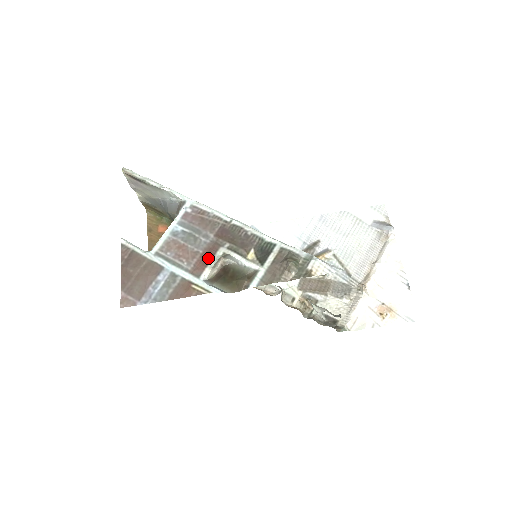
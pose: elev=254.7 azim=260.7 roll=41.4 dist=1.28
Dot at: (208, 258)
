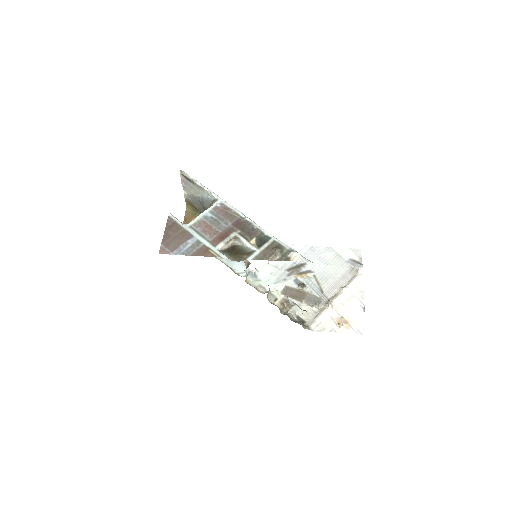
Dot at: (224, 236)
